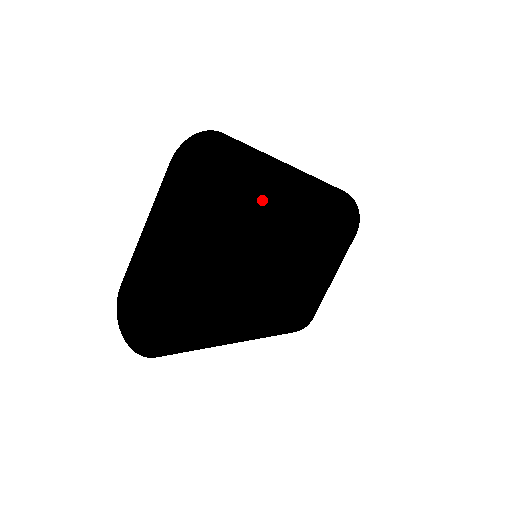
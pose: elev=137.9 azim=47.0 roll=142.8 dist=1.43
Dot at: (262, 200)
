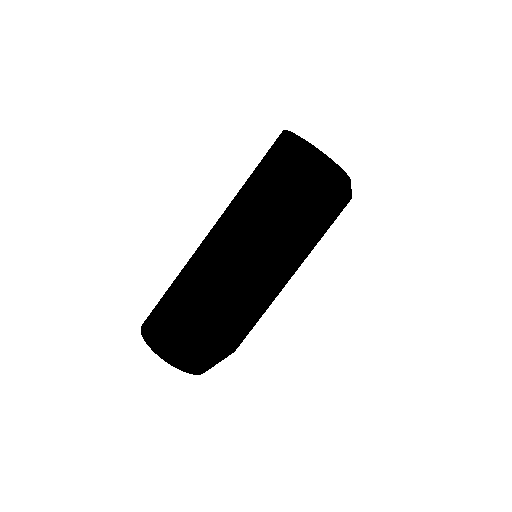
Dot at: (217, 353)
